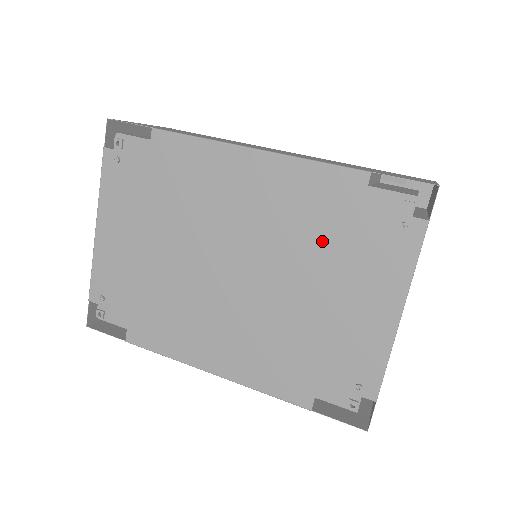
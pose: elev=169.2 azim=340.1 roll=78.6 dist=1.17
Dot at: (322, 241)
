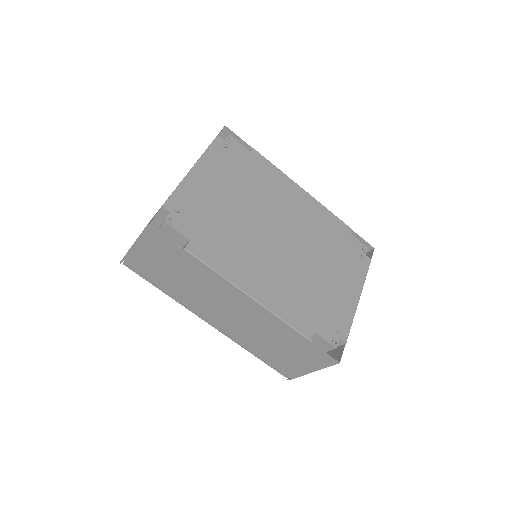
Dot at: (329, 247)
